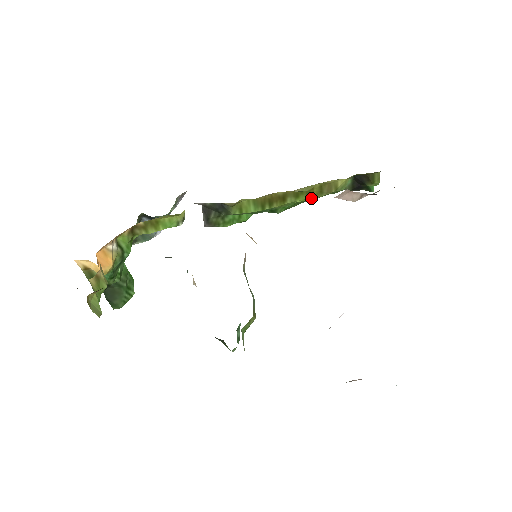
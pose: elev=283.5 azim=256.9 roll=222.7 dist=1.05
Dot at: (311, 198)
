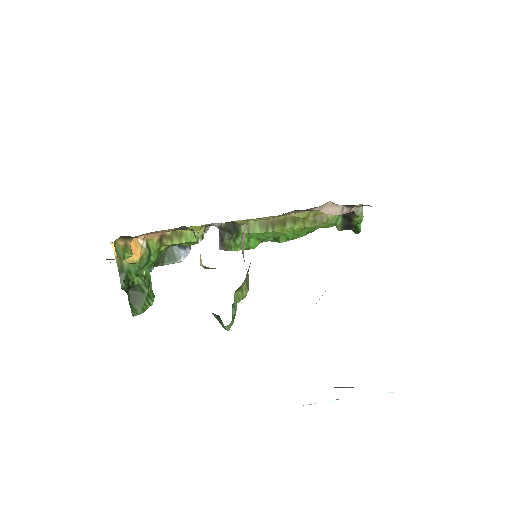
Dot at: (307, 226)
